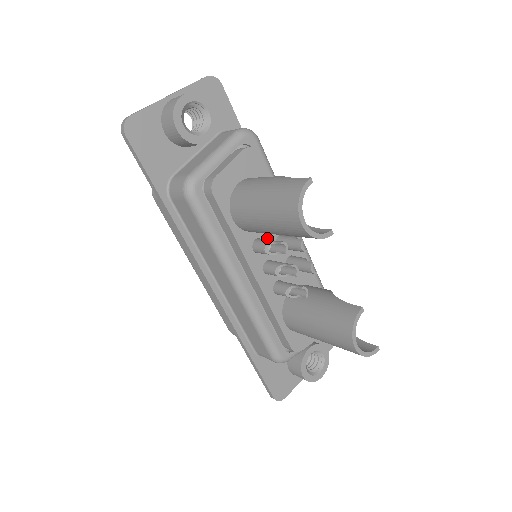
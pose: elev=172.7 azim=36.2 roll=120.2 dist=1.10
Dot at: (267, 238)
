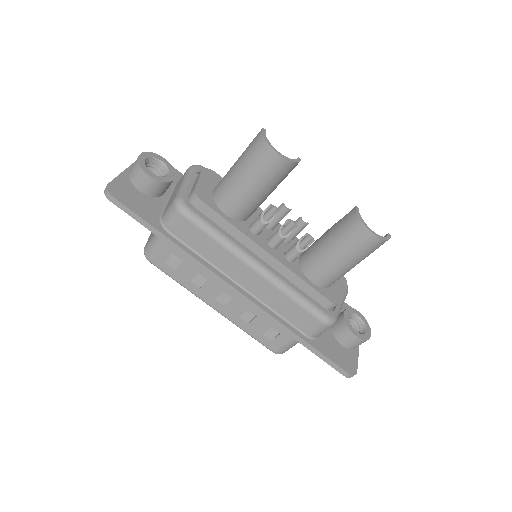
Dot at: occluded
